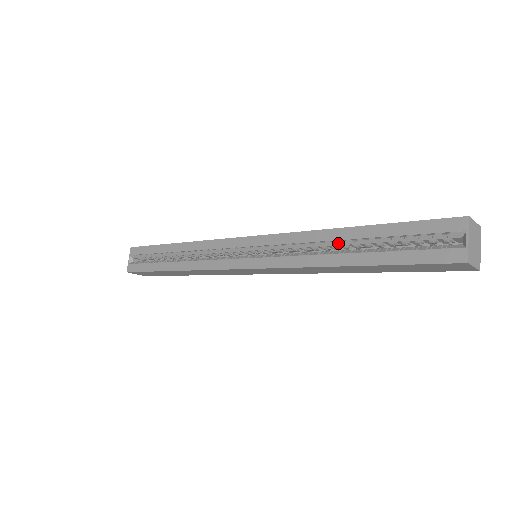
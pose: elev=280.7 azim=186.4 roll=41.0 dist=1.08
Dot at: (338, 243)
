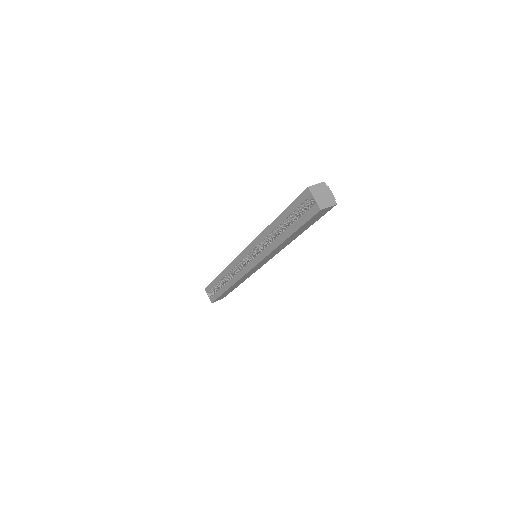
Dot at: (276, 230)
